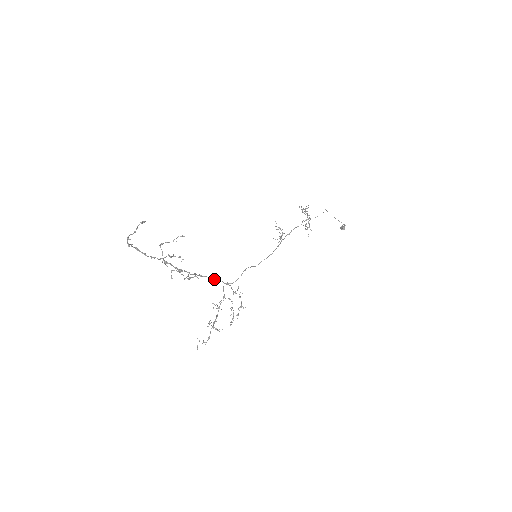
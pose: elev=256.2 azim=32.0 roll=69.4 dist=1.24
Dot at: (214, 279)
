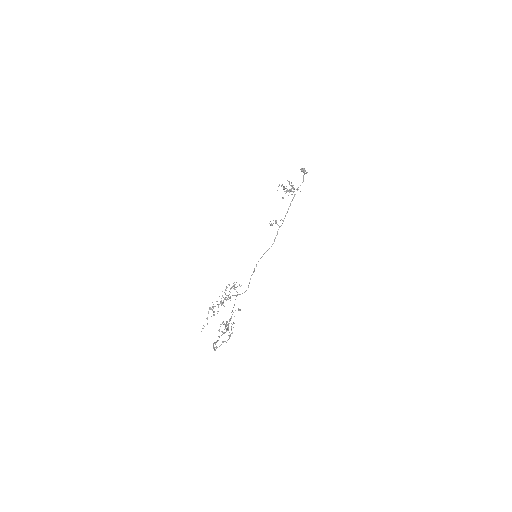
Dot at: occluded
